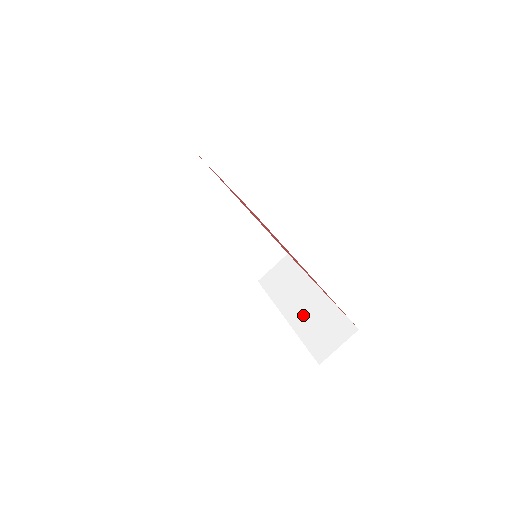
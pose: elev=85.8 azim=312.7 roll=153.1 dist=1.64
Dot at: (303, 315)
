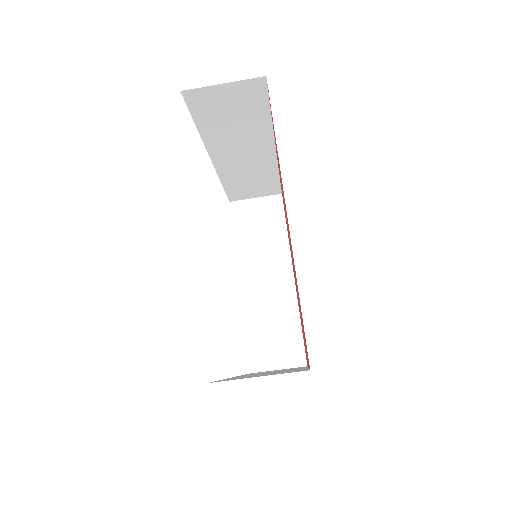
Dot at: (260, 299)
